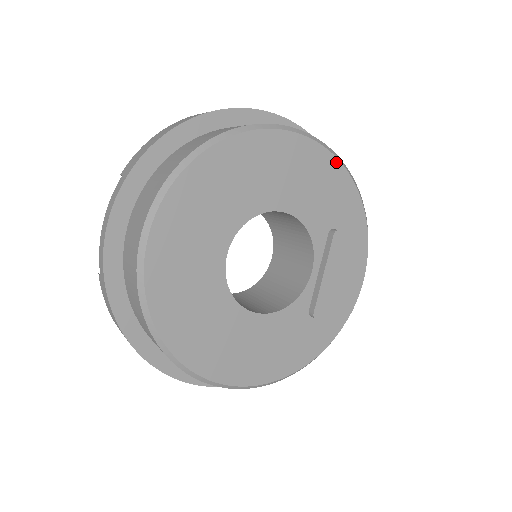
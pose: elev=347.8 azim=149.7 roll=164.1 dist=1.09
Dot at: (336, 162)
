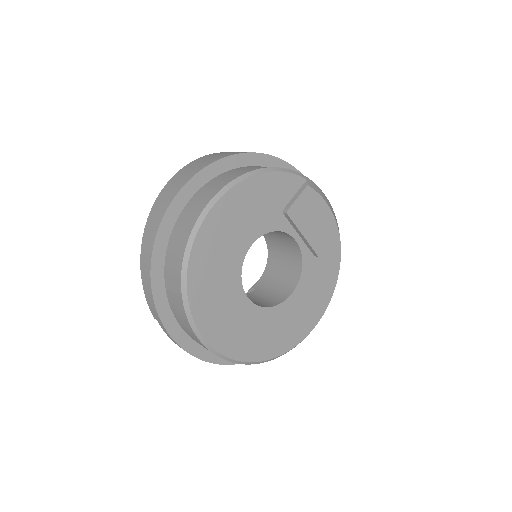
Dot at: (247, 181)
